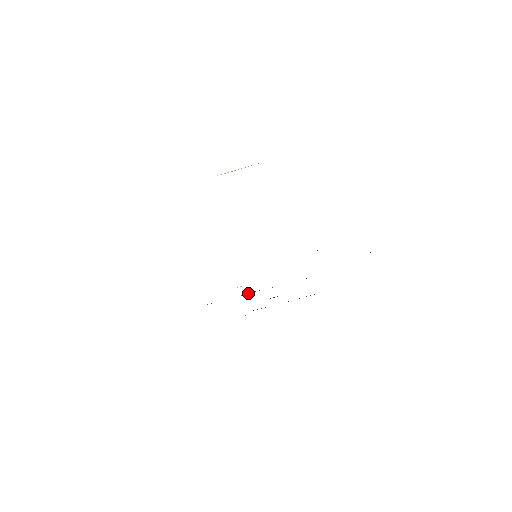
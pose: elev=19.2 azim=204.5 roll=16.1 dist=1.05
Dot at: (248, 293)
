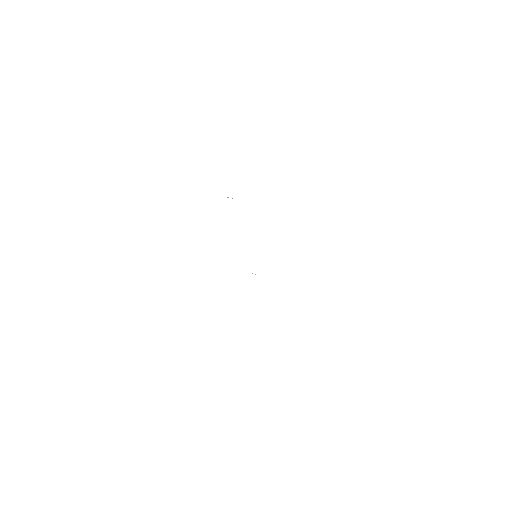
Dot at: occluded
